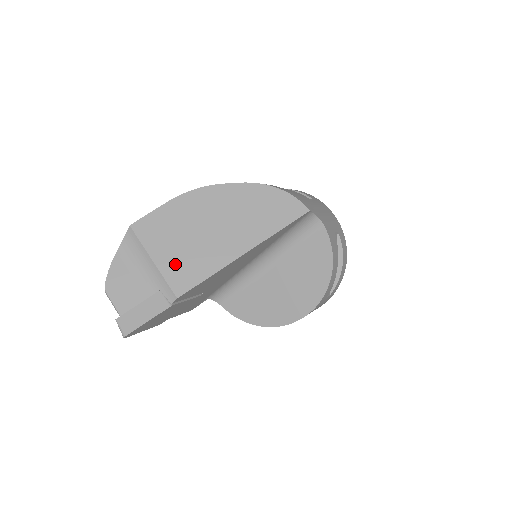
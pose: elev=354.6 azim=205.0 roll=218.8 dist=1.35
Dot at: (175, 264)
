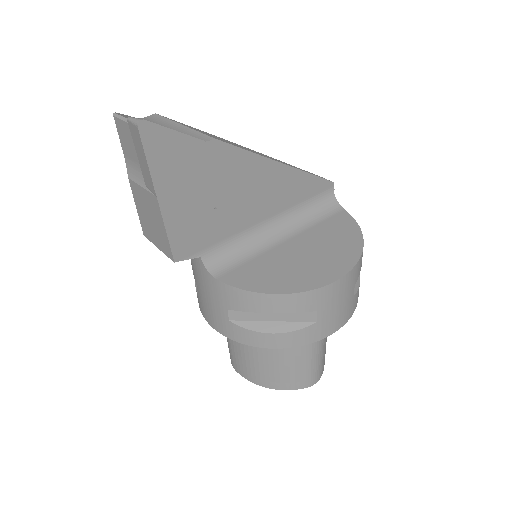
Dot at: occluded
